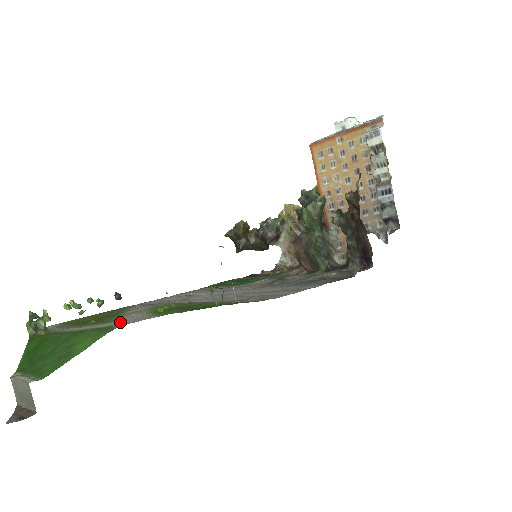
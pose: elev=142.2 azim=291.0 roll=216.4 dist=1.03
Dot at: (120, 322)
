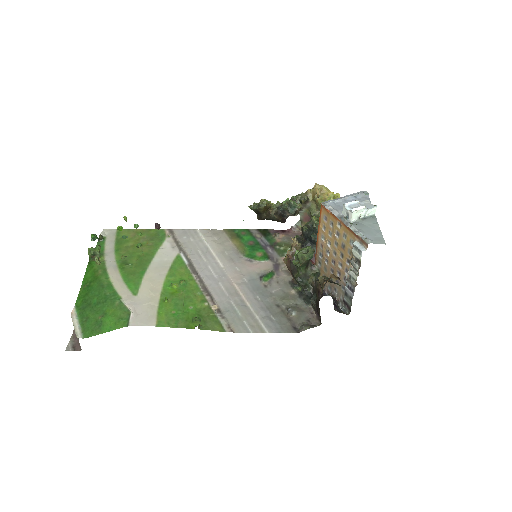
Dot at: (135, 309)
